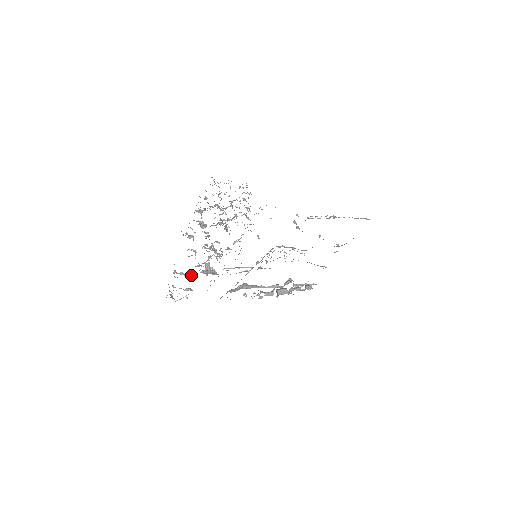
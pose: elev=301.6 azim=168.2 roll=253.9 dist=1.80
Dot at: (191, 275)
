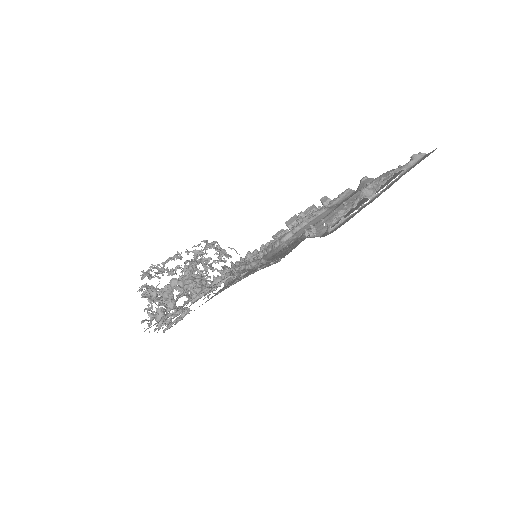
Dot at: occluded
